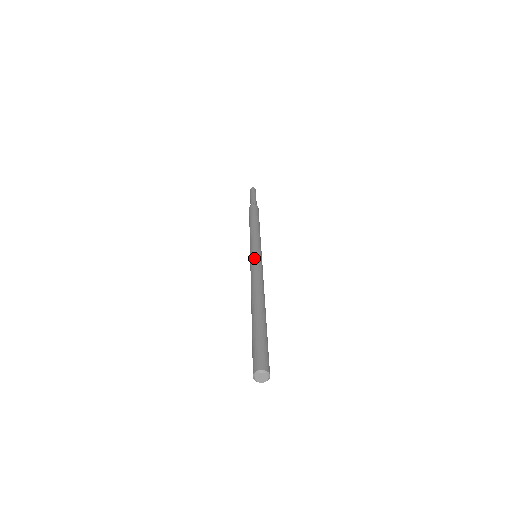
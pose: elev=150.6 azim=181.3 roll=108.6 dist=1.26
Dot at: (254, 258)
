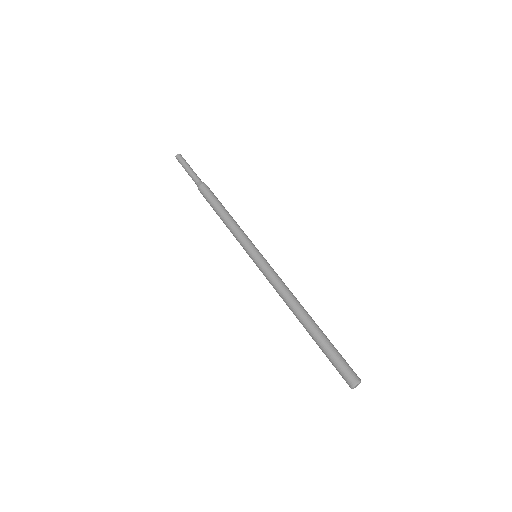
Dot at: (264, 262)
